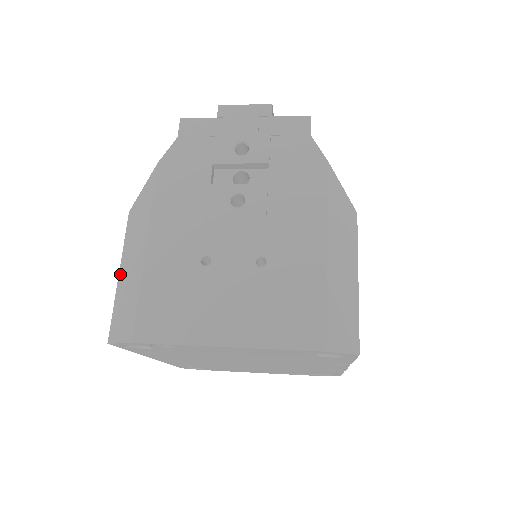
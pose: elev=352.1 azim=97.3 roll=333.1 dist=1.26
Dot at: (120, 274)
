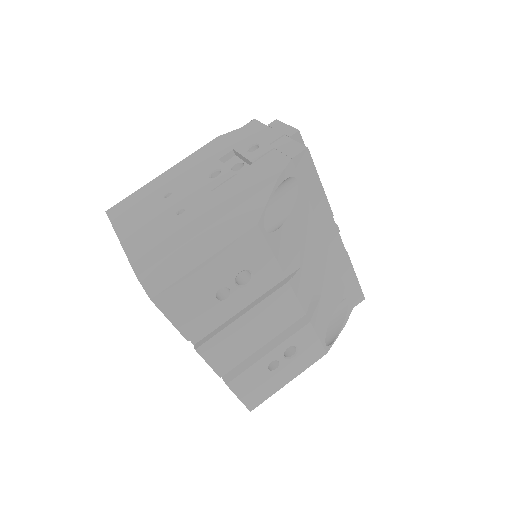
Dot at: occluded
